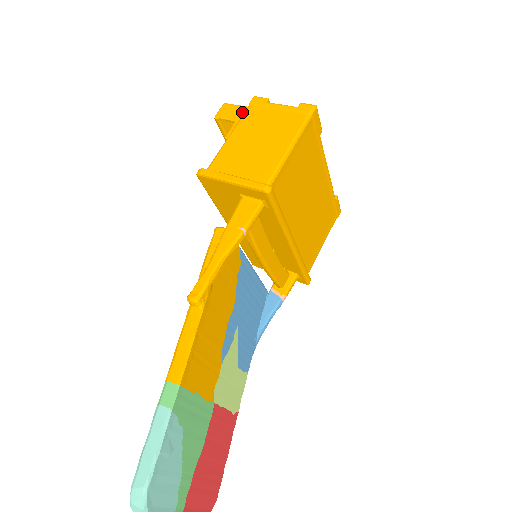
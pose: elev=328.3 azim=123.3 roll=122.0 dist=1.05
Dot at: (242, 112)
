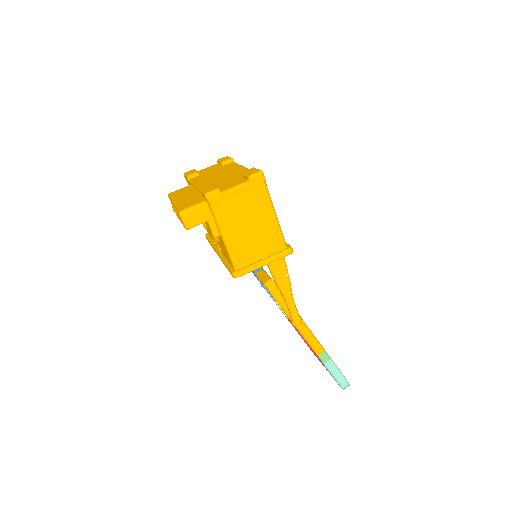
Dot at: (206, 211)
